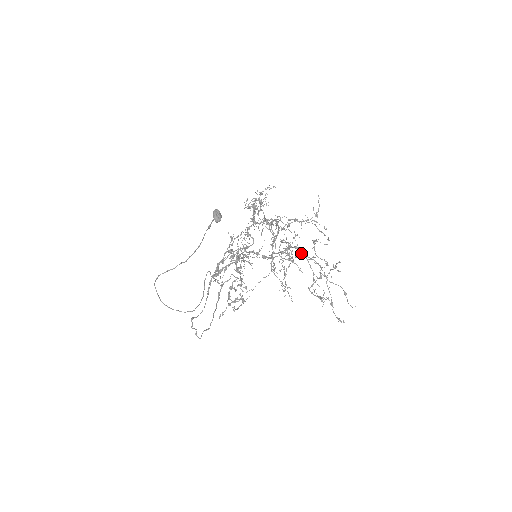
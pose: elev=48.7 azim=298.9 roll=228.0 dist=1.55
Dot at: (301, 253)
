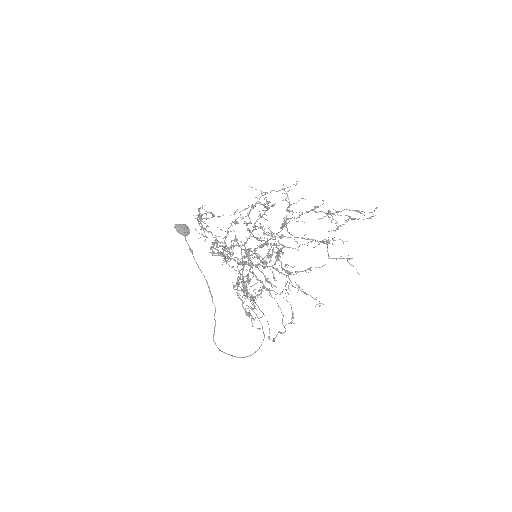
Dot at: occluded
